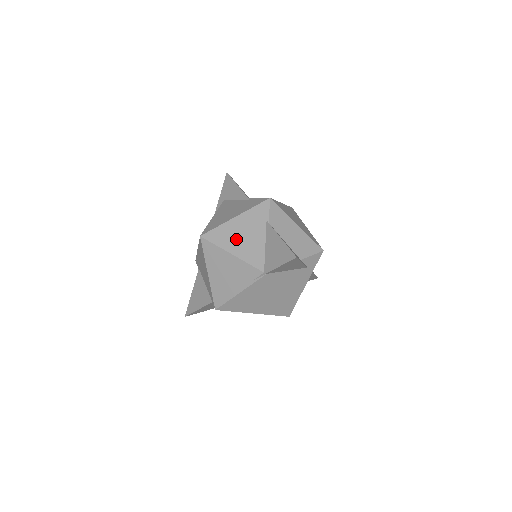
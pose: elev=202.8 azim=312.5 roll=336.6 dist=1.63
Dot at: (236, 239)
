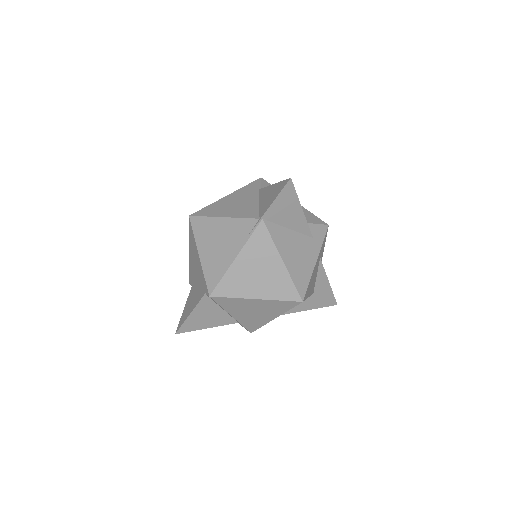
Dot at: (227, 207)
